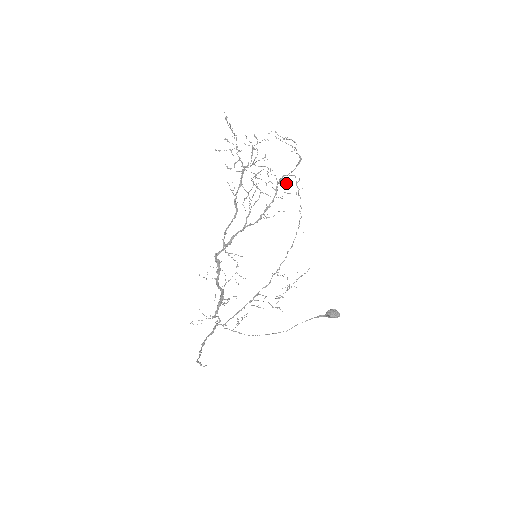
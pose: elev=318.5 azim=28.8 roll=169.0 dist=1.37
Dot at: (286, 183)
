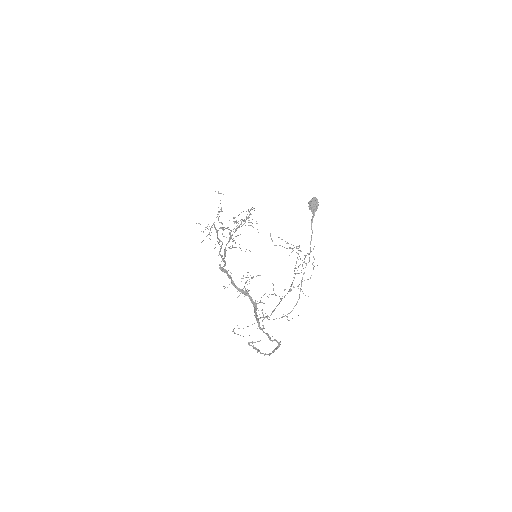
Dot at: occluded
